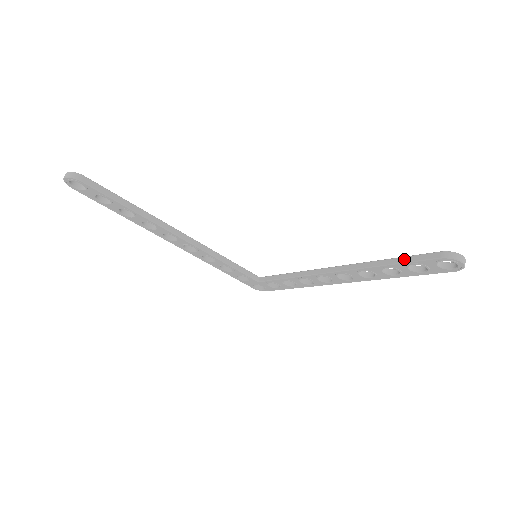
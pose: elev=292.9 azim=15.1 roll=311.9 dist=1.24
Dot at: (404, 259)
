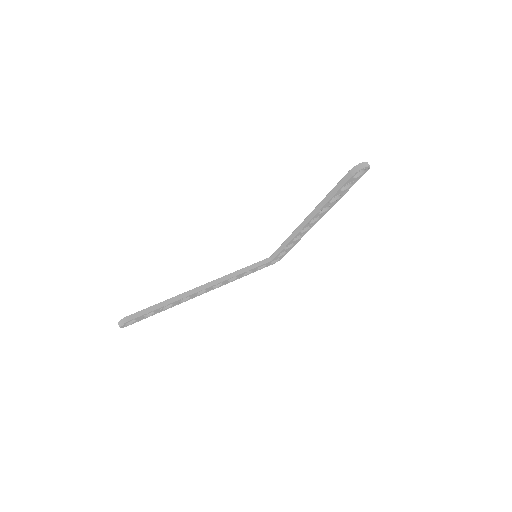
Dot at: (334, 190)
